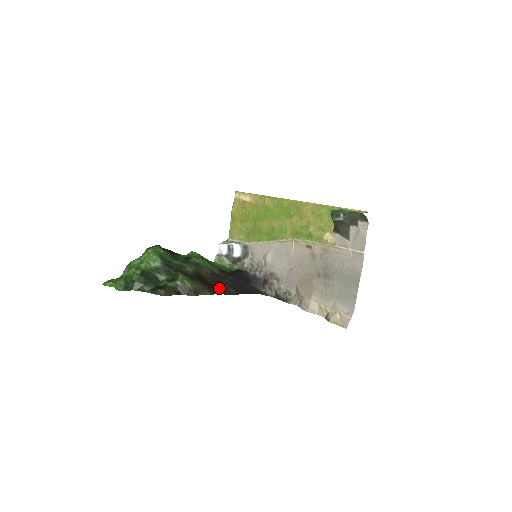
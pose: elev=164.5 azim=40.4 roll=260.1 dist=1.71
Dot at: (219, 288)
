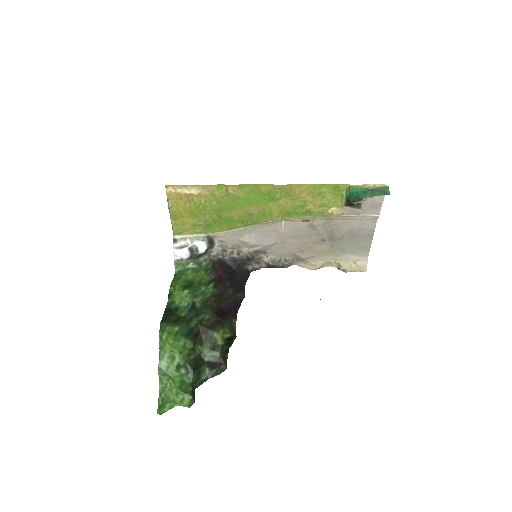
Dot at: (234, 305)
